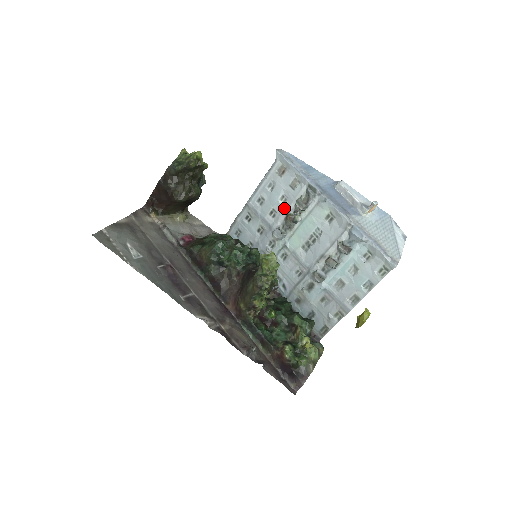
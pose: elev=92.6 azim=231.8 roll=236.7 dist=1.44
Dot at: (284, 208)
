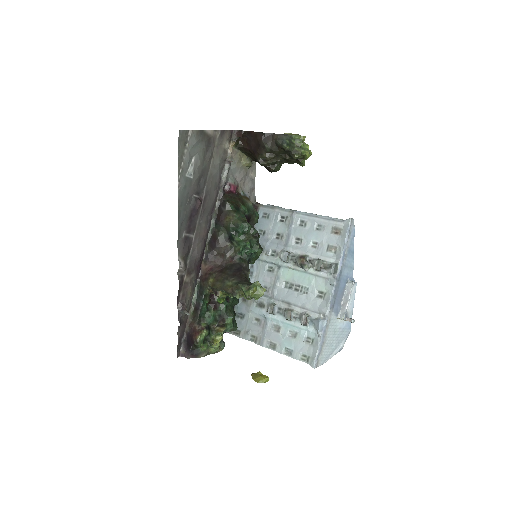
Dot at: (308, 250)
